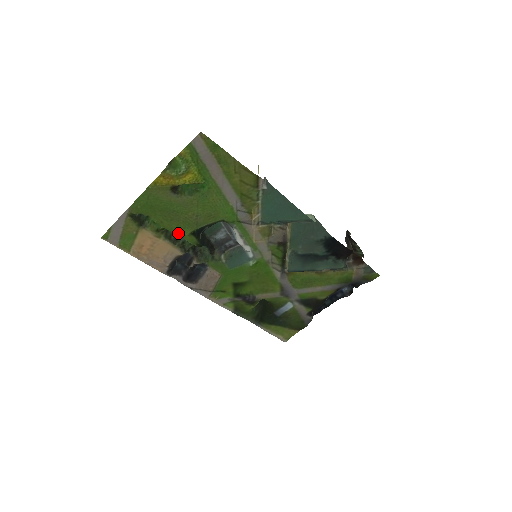
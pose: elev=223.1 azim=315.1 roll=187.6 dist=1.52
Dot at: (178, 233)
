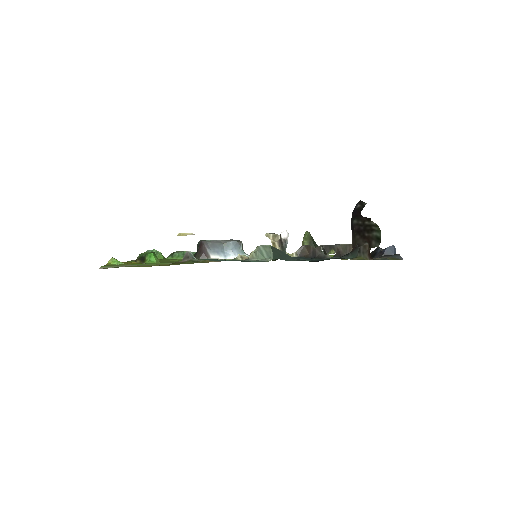
Dot at: (179, 259)
